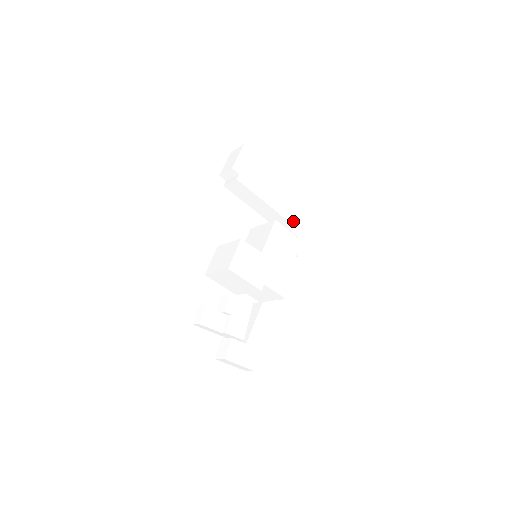
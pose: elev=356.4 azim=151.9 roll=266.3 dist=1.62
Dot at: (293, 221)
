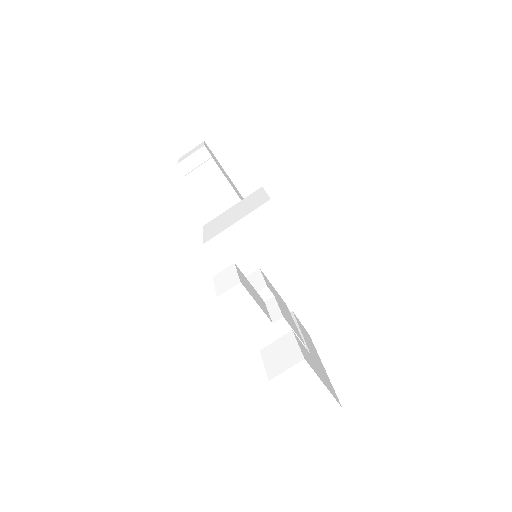
Dot at: occluded
